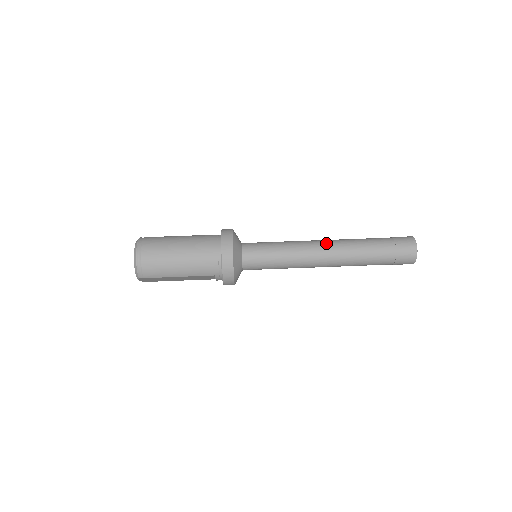
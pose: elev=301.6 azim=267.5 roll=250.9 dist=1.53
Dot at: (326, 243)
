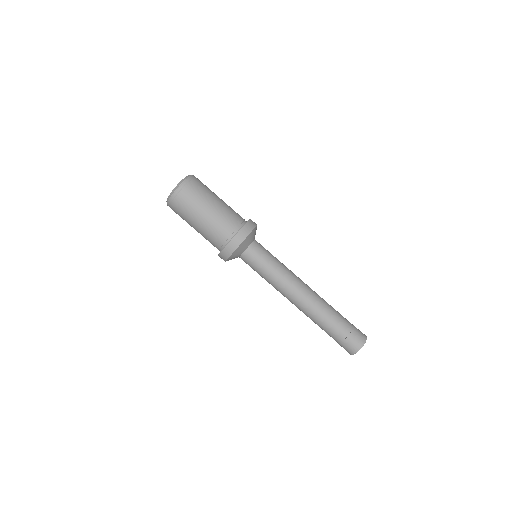
Dot at: (305, 294)
